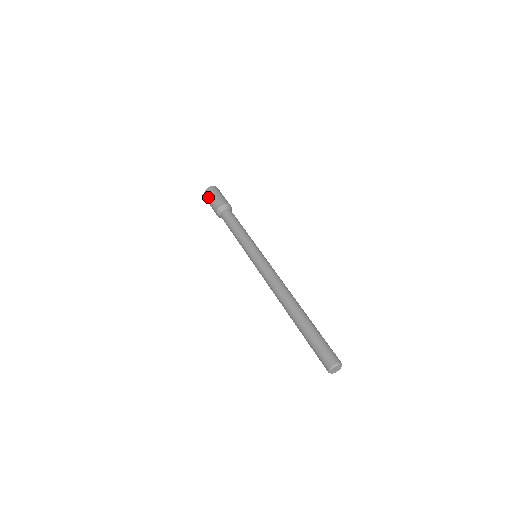
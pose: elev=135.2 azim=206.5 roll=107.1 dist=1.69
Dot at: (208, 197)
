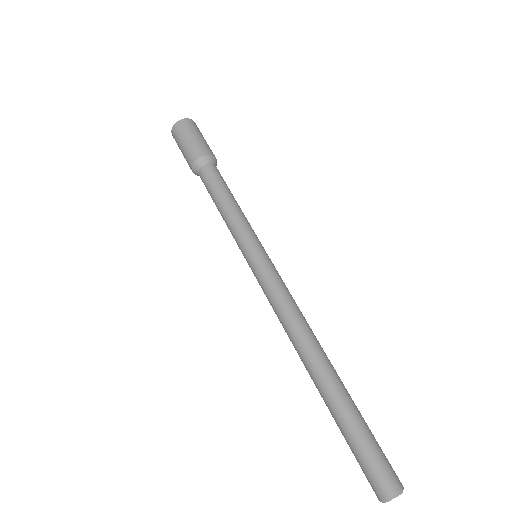
Dot at: (188, 130)
